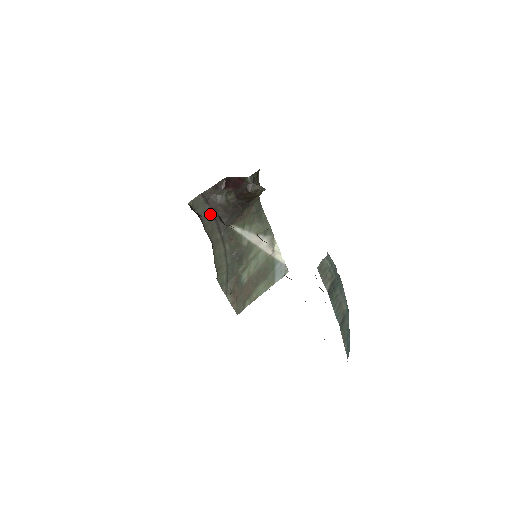
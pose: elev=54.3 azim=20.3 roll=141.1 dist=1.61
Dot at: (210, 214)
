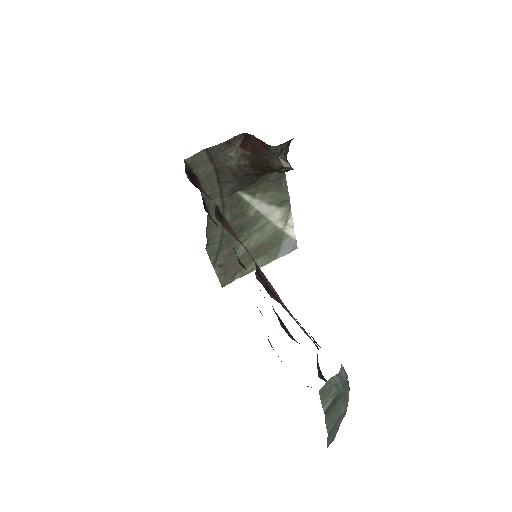
Dot at: (213, 175)
